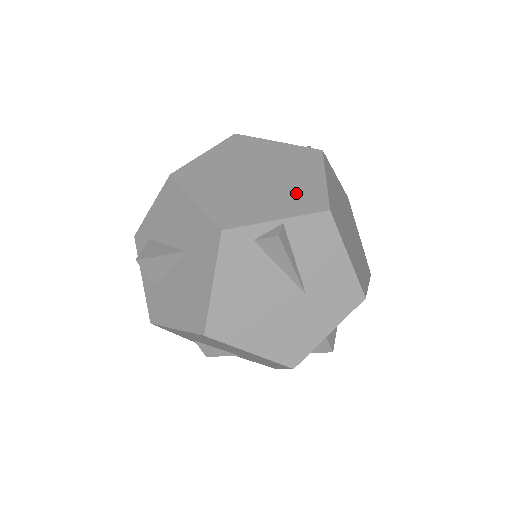
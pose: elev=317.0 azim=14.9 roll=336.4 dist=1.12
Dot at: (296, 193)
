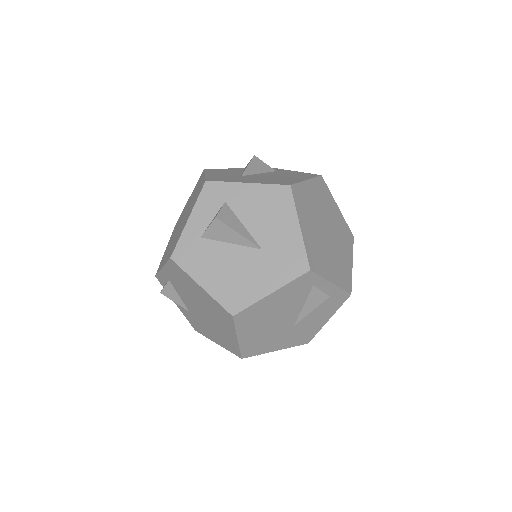
Dot at: (341, 266)
